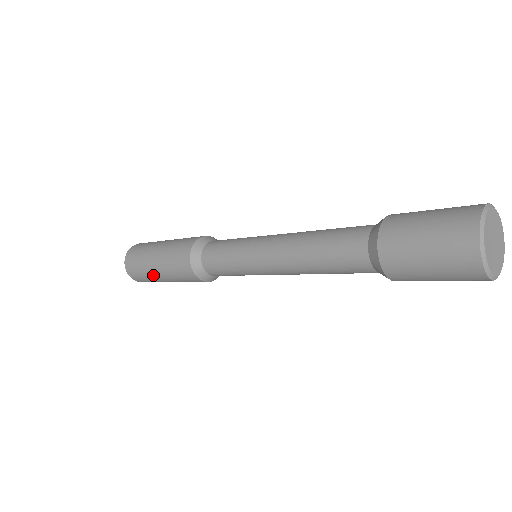
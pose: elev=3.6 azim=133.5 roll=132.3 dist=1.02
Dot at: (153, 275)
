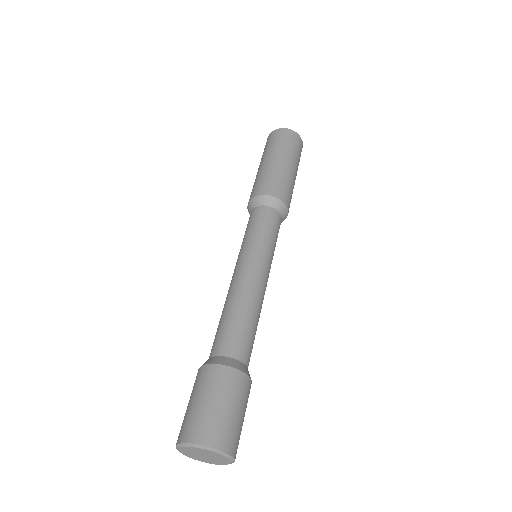
Dot at: occluded
